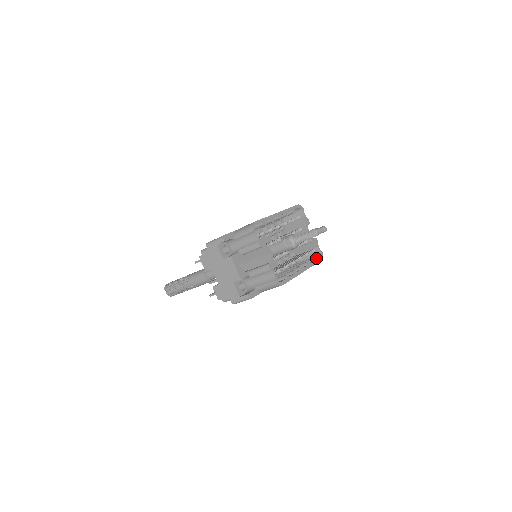
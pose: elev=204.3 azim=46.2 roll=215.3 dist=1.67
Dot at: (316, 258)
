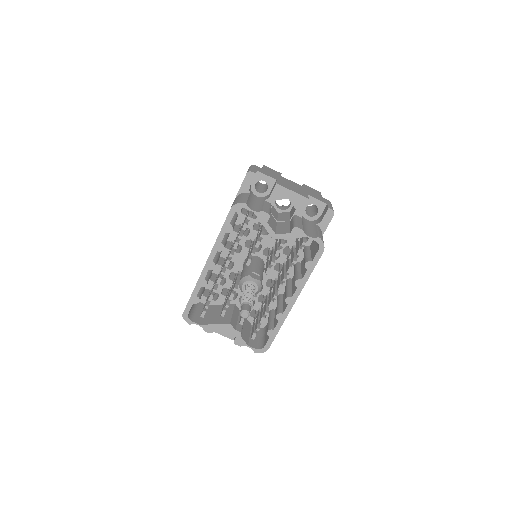
Dot at: (316, 247)
